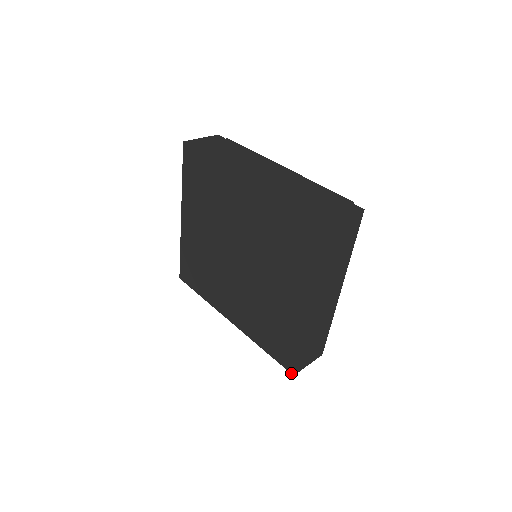
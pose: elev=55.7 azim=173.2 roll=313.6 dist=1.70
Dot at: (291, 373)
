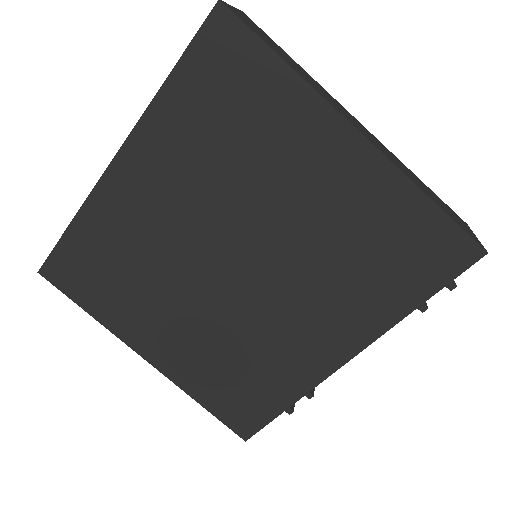
Dot at: (481, 257)
